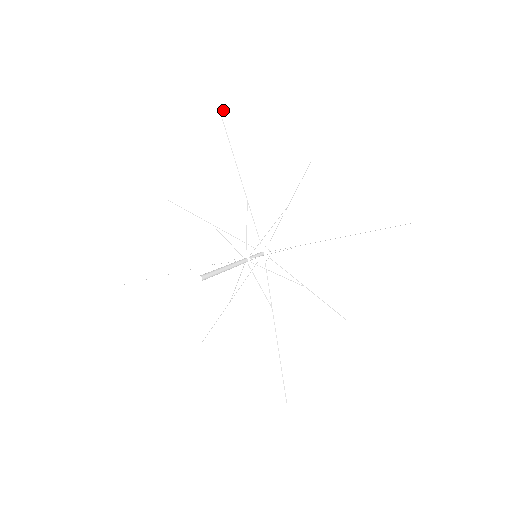
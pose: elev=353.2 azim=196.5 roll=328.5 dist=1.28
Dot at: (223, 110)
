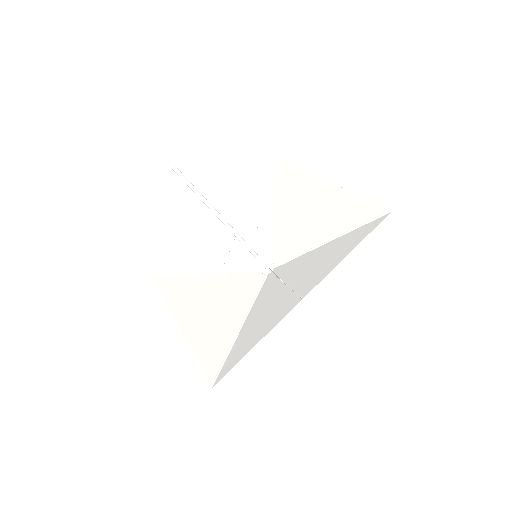
Dot at: (277, 159)
